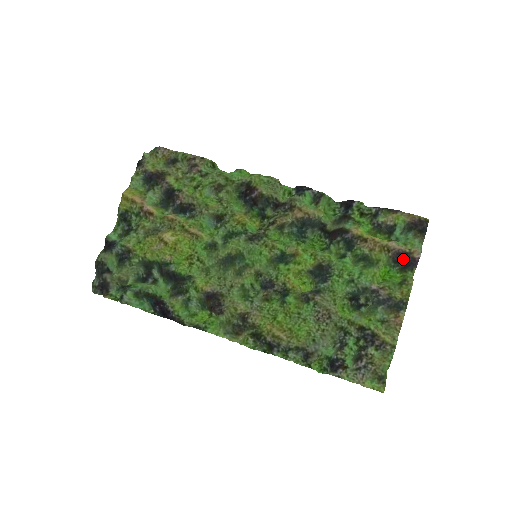
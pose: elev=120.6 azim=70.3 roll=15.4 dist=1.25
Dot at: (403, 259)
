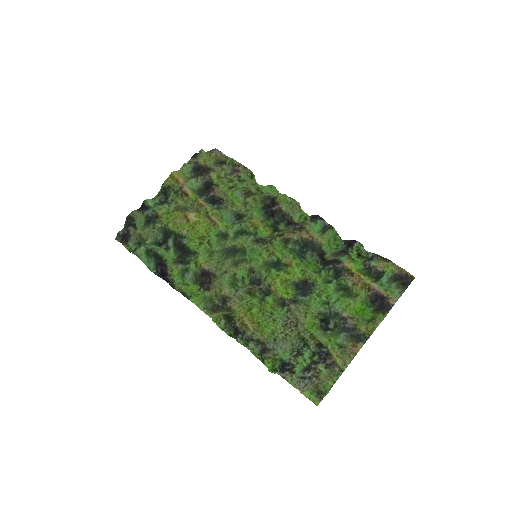
Dot at: (379, 301)
